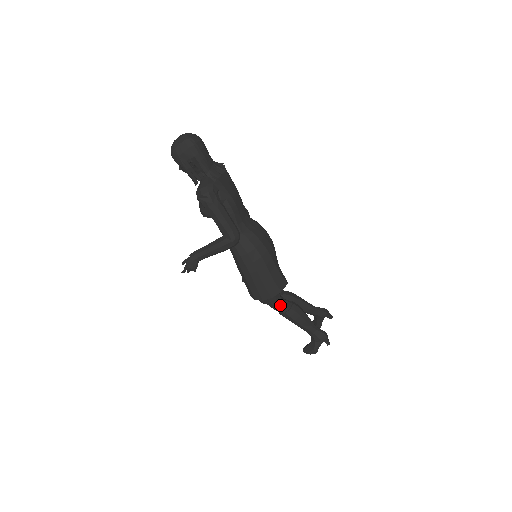
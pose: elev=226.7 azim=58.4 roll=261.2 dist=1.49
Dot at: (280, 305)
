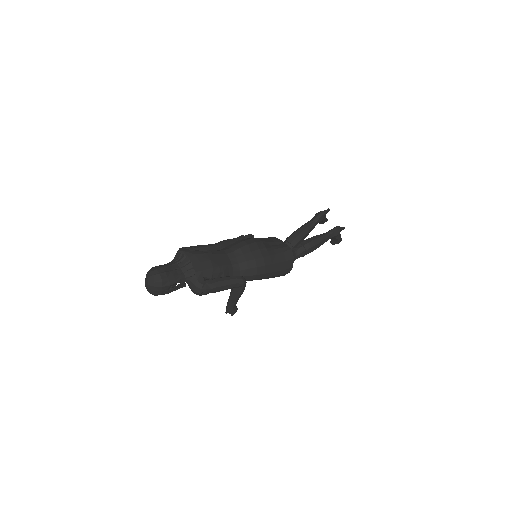
Dot at: (298, 256)
